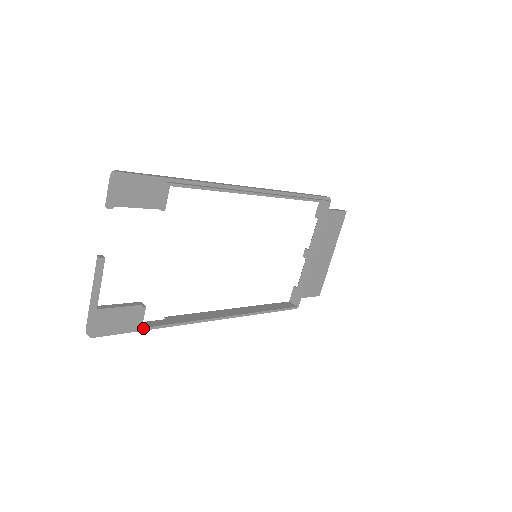
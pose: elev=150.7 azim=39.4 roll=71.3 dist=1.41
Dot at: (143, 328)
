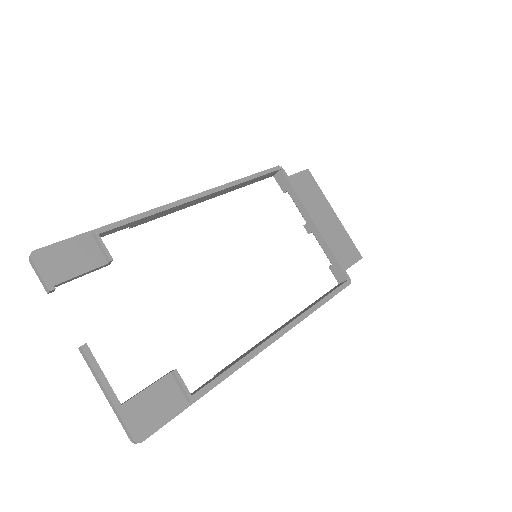
Dot at: (193, 395)
